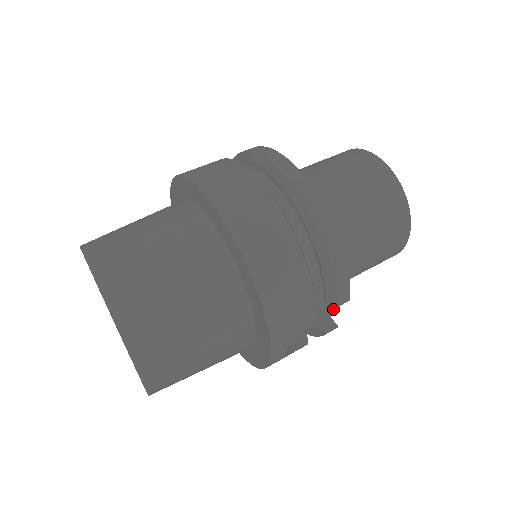
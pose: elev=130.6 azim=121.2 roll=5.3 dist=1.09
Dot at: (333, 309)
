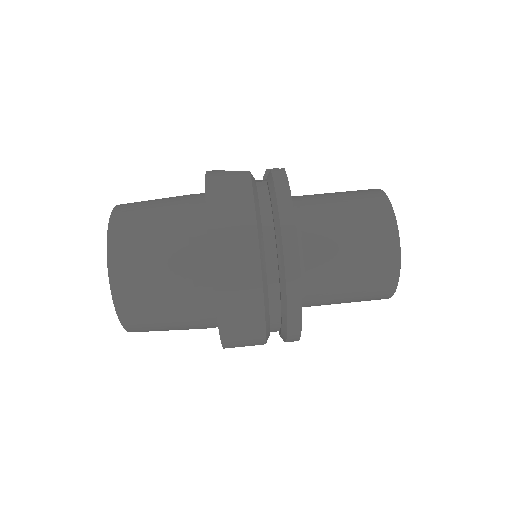
Dot at: occluded
